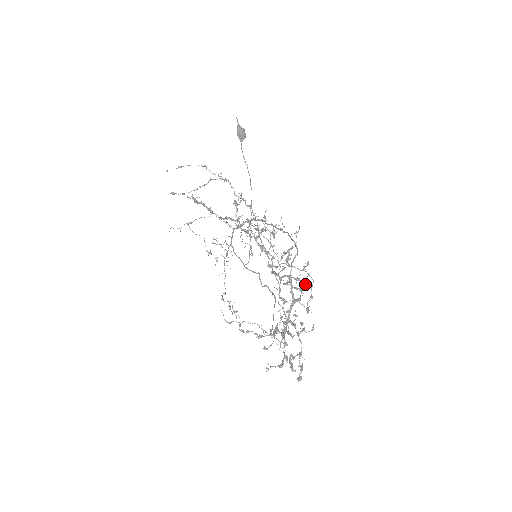
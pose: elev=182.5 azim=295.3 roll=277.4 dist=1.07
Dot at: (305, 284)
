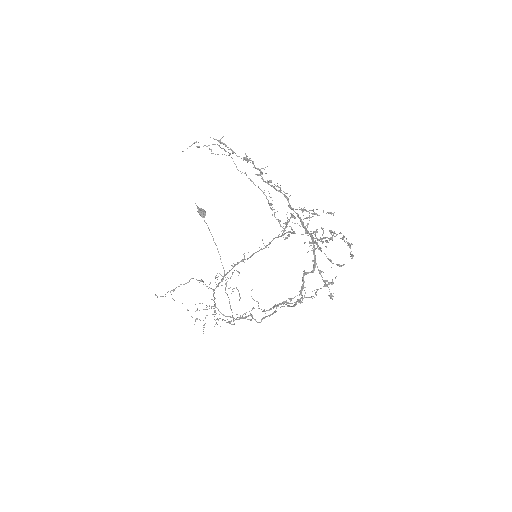
Dot at: (314, 232)
